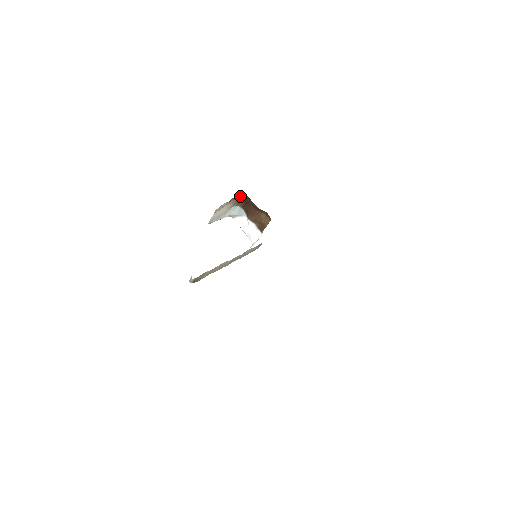
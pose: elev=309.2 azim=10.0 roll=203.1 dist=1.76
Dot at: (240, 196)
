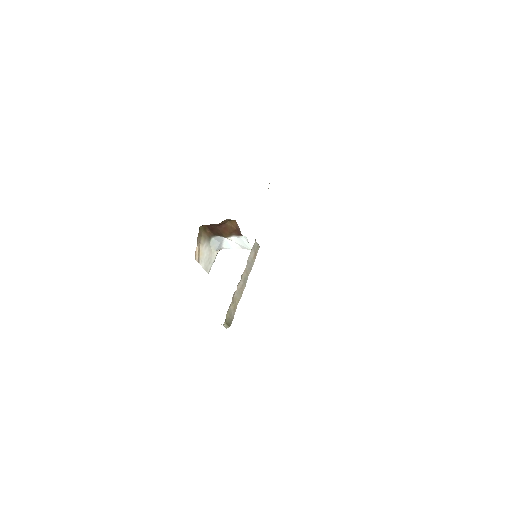
Dot at: (202, 231)
